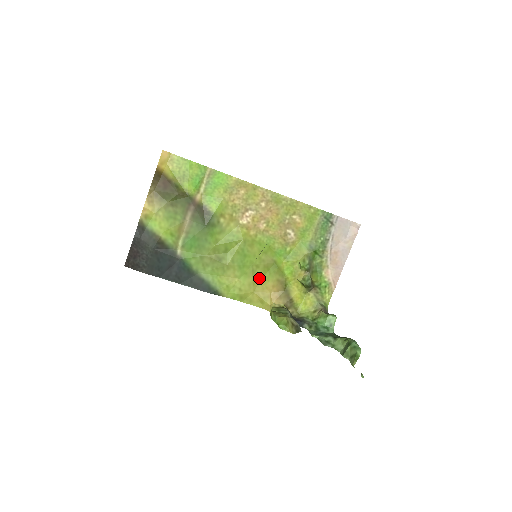
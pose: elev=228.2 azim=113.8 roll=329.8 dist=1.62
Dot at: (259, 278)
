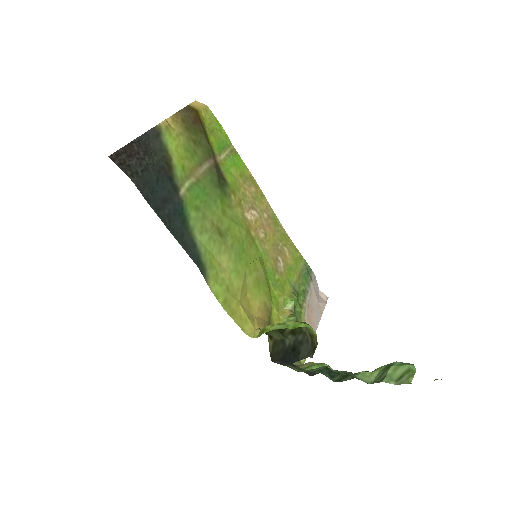
Dot at: (247, 289)
